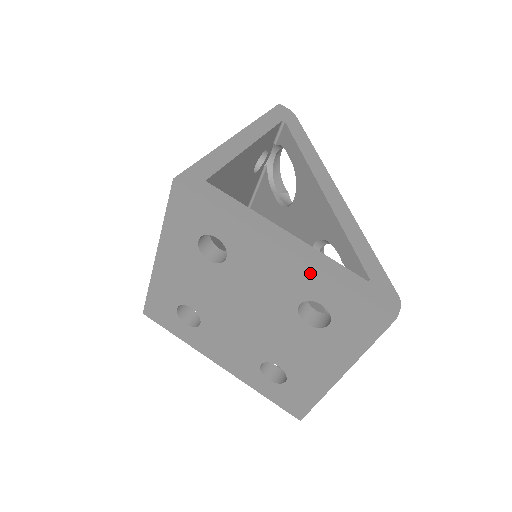
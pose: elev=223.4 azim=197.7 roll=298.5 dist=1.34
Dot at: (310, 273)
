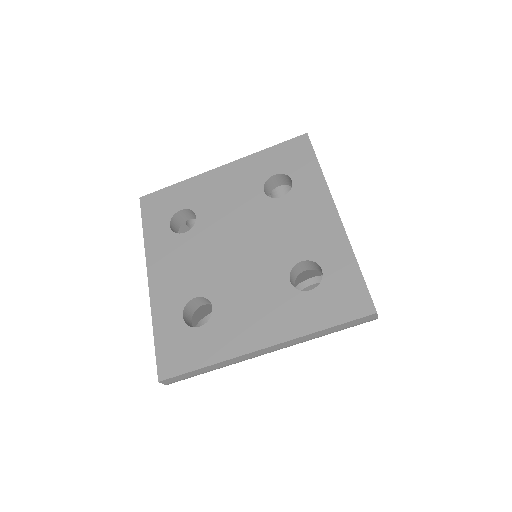
Dot at: (340, 241)
